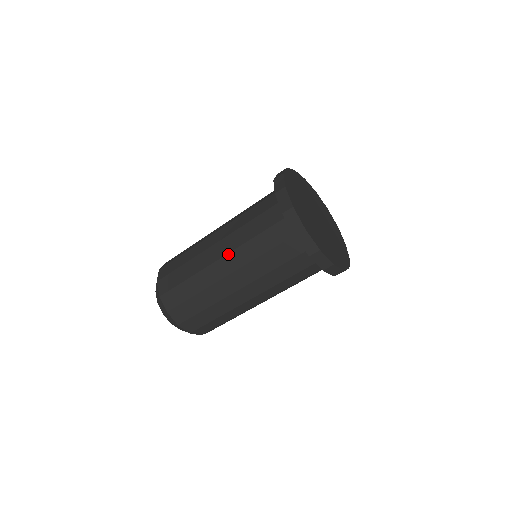
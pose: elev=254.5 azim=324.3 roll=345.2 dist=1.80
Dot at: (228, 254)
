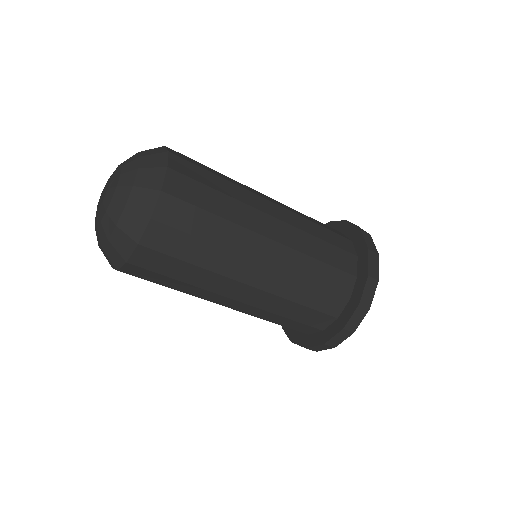
Dot at: (283, 207)
